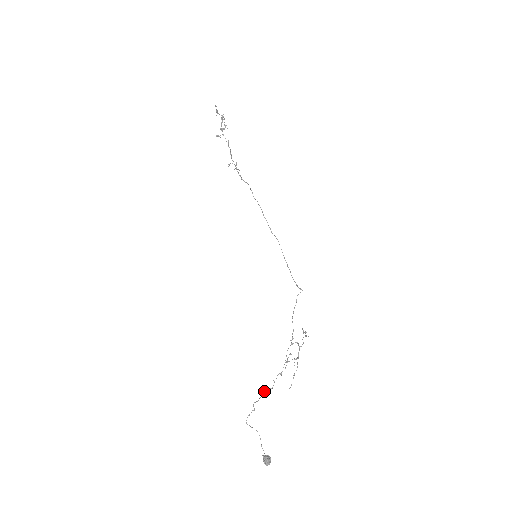
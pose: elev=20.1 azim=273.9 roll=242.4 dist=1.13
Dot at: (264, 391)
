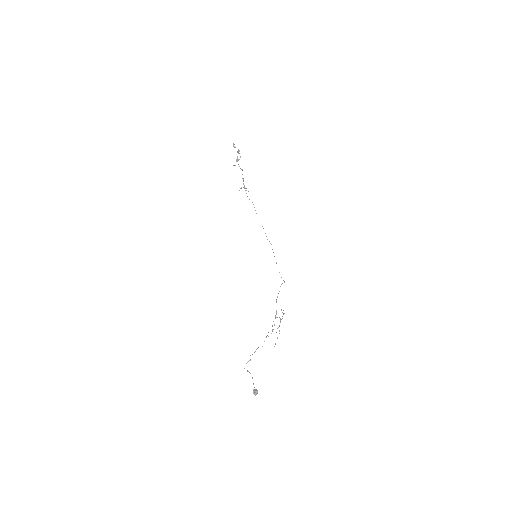
Dot at: (257, 348)
